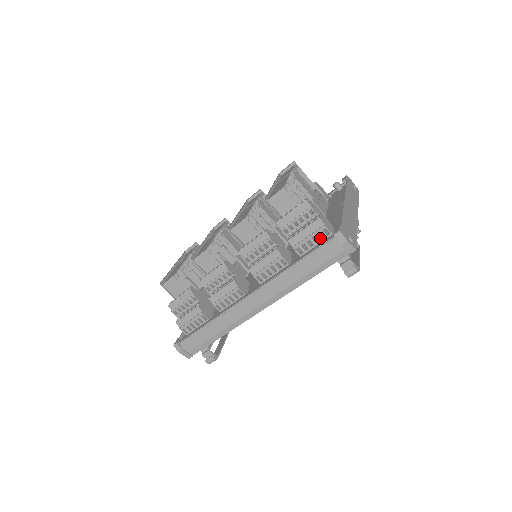
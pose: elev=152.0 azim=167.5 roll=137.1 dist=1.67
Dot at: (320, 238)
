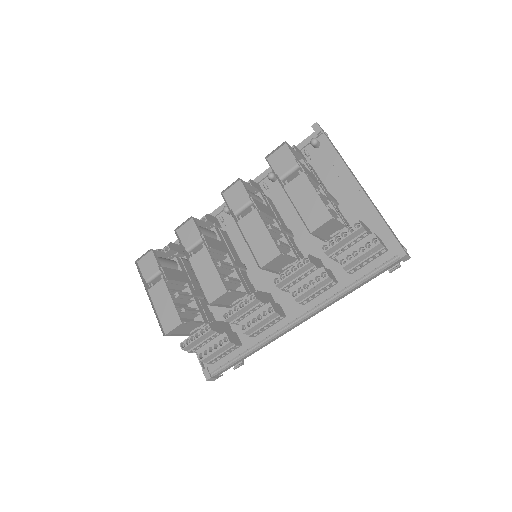
Dot at: (375, 256)
